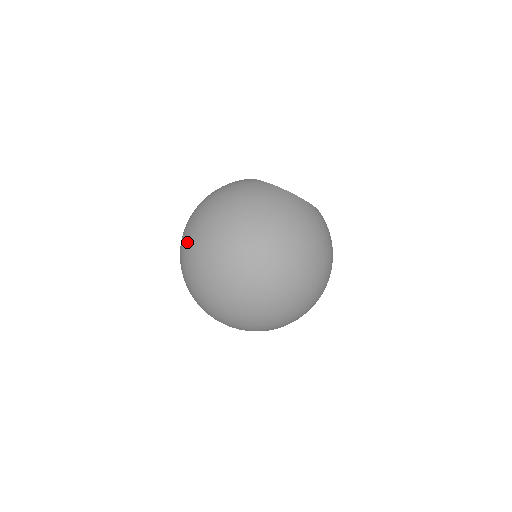
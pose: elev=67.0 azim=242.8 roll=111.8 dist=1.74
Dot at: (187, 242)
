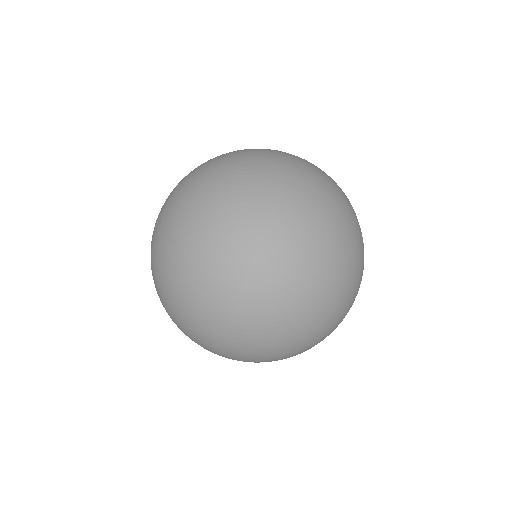
Dot at: (237, 197)
